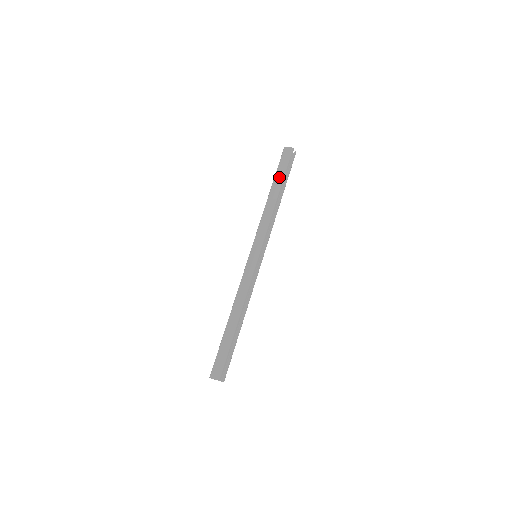
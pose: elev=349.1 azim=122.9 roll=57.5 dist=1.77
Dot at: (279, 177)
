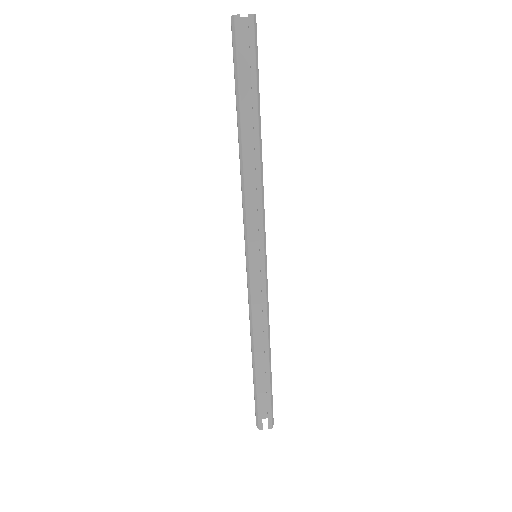
Dot at: occluded
